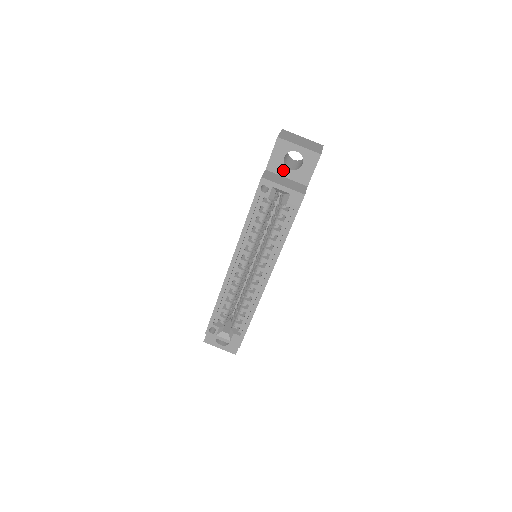
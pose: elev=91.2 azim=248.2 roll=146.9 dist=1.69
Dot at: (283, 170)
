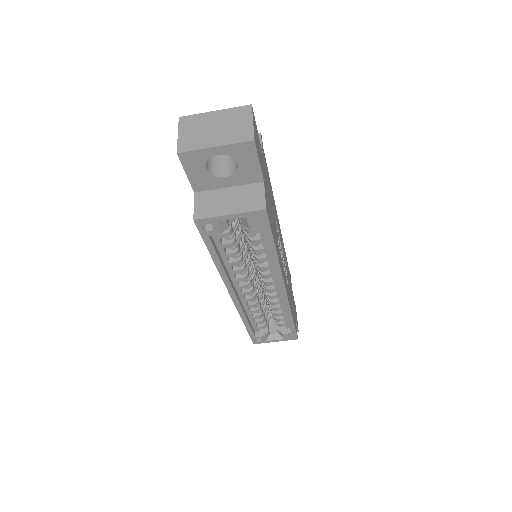
Dot at: (217, 182)
